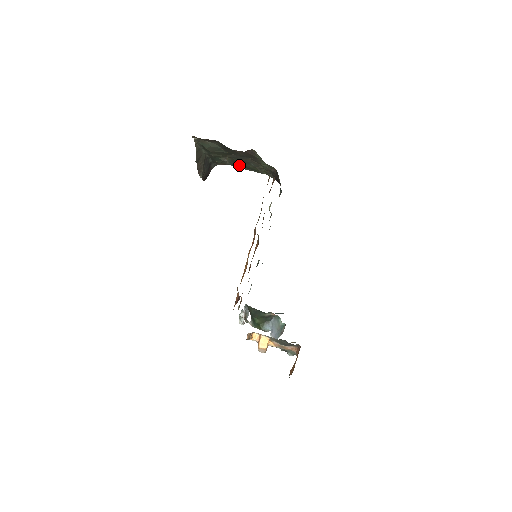
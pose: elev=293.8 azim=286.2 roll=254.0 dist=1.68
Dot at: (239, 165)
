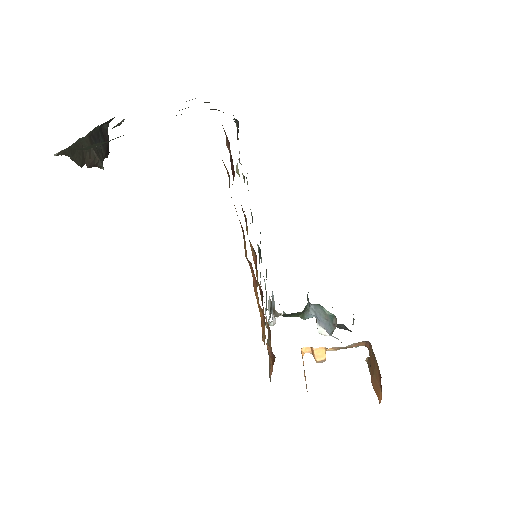
Dot at: occluded
